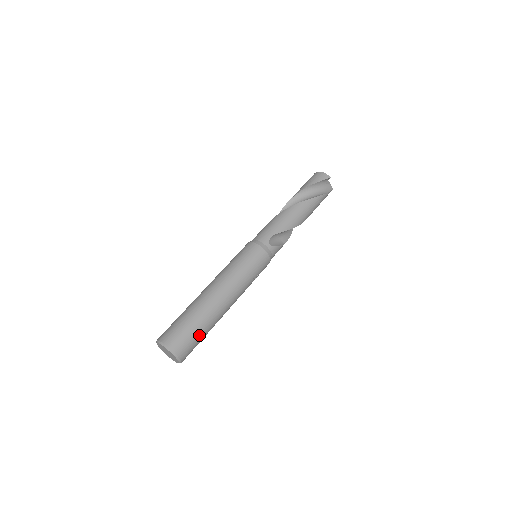
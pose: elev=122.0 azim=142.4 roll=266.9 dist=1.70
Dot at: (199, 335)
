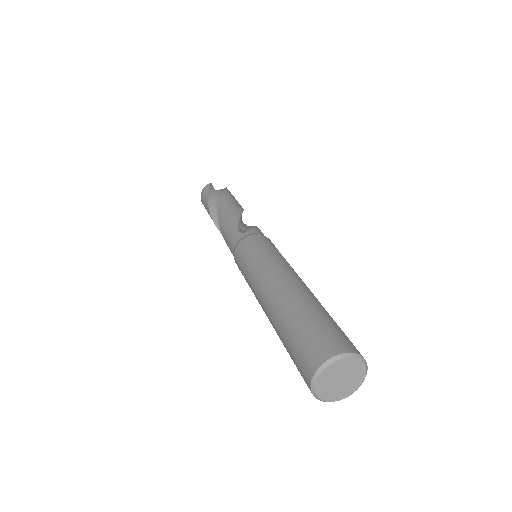
Dot at: (325, 320)
